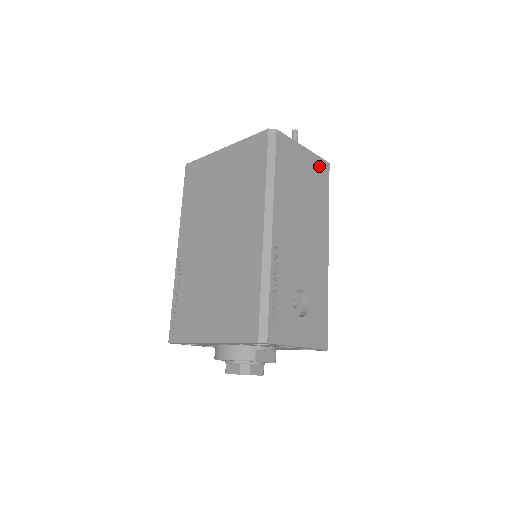
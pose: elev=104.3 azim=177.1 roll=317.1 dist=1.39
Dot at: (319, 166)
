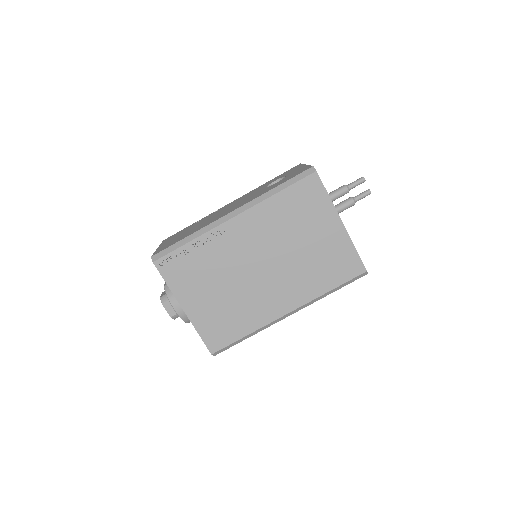
Dot at: occluded
